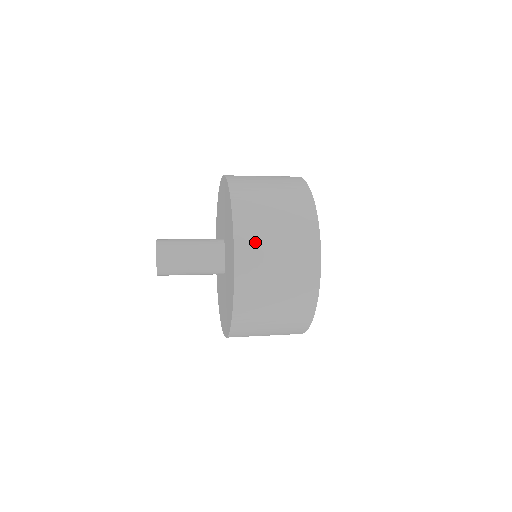
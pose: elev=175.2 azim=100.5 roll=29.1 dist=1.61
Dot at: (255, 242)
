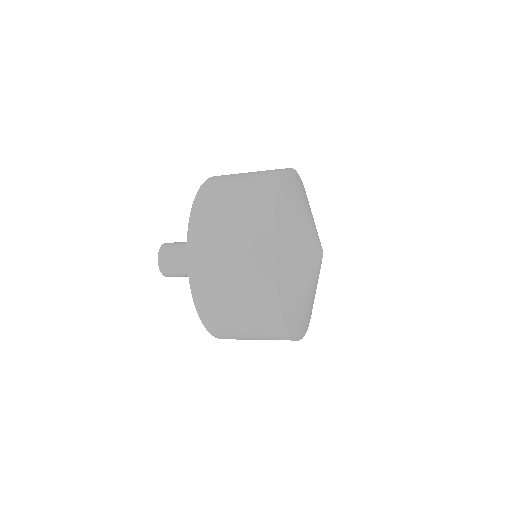
Dot at: (226, 176)
